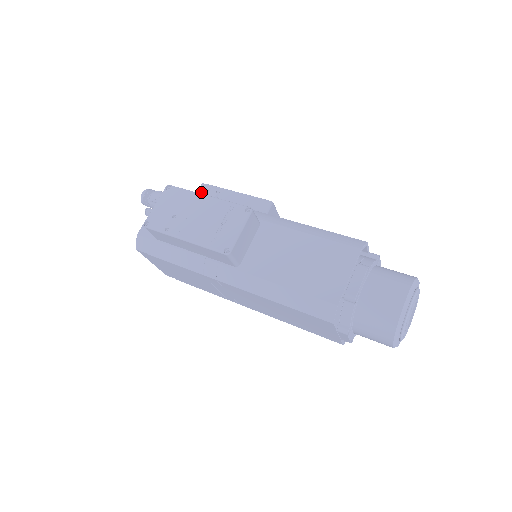
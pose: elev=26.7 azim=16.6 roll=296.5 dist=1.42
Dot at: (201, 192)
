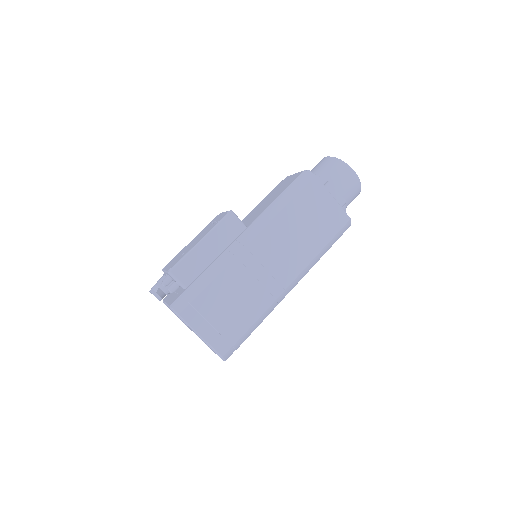
Dot at: occluded
